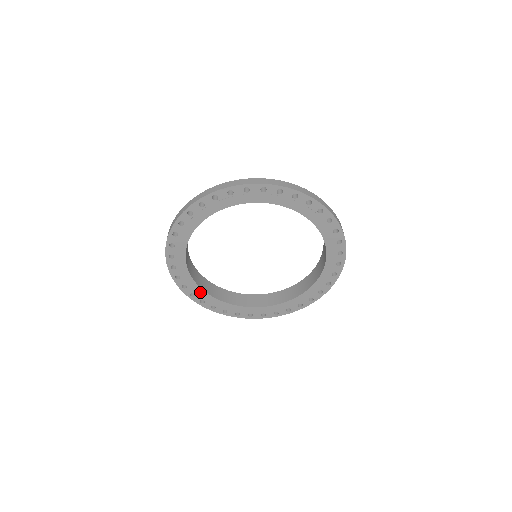
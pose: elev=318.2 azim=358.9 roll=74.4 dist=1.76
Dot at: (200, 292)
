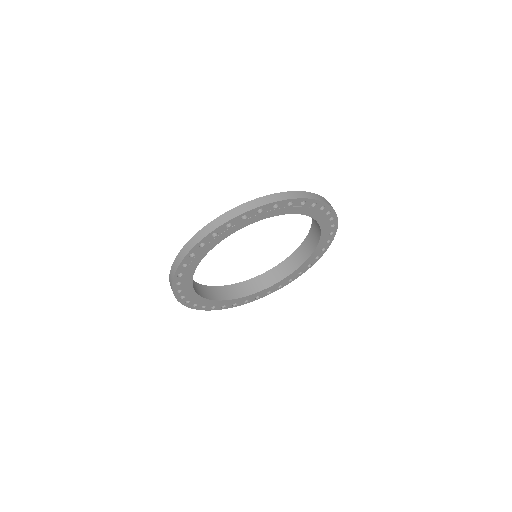
Dot at: (228, 302)
